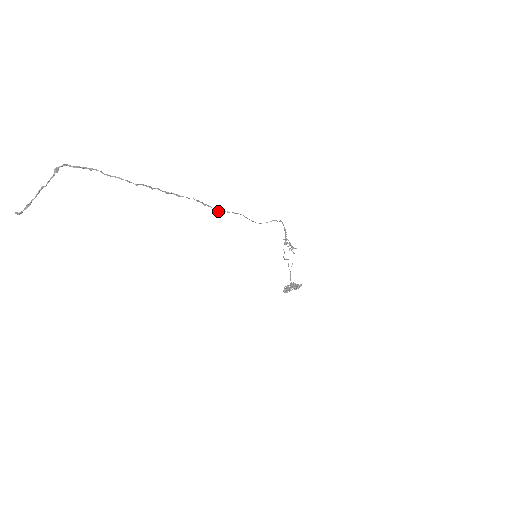
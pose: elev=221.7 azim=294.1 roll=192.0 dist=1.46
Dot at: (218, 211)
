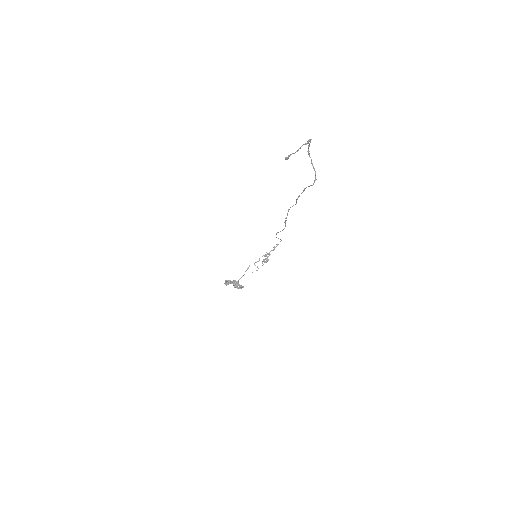
Dot at: occluded
